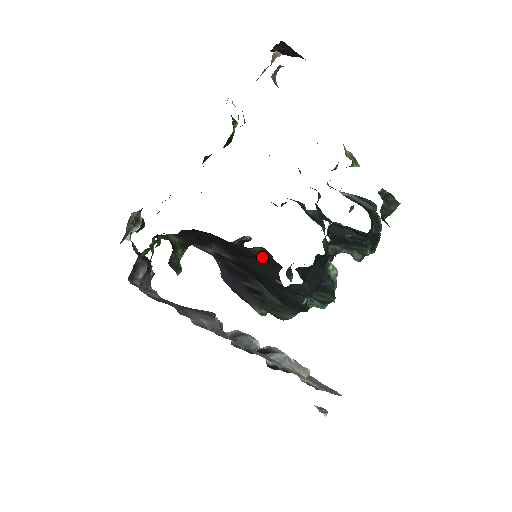
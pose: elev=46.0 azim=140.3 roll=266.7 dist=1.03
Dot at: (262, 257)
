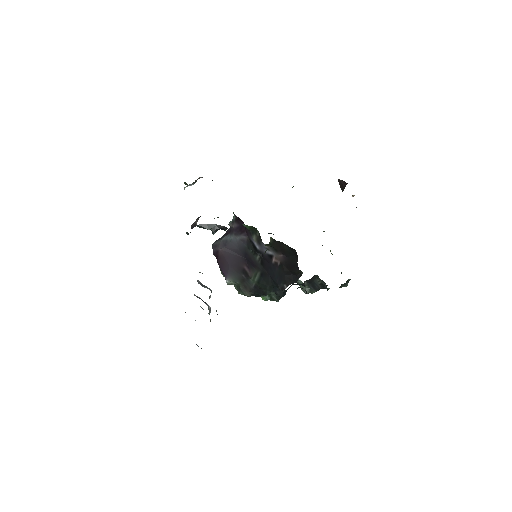
Dot at: (295, 274)
